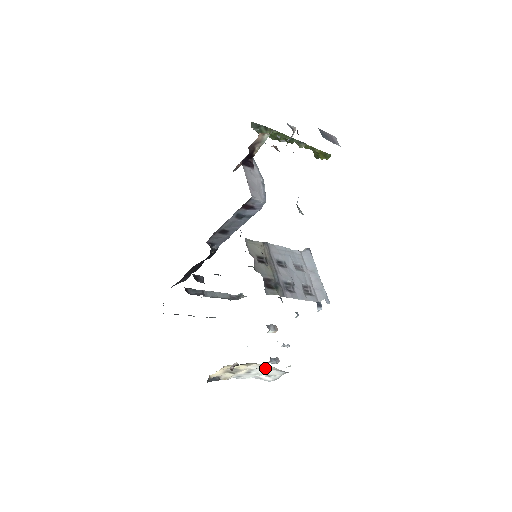
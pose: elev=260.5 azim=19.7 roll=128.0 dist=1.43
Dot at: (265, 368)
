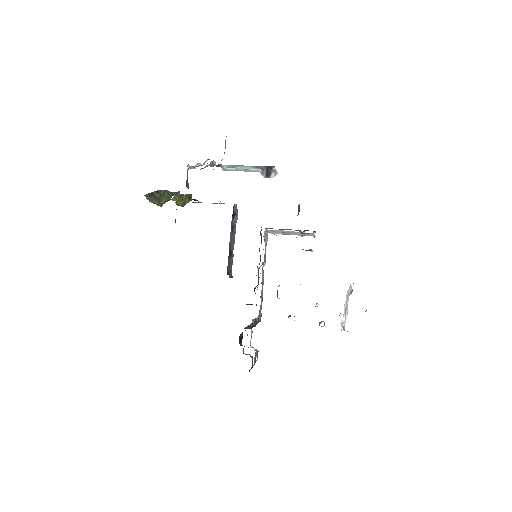
Dot at: (346, 299)
